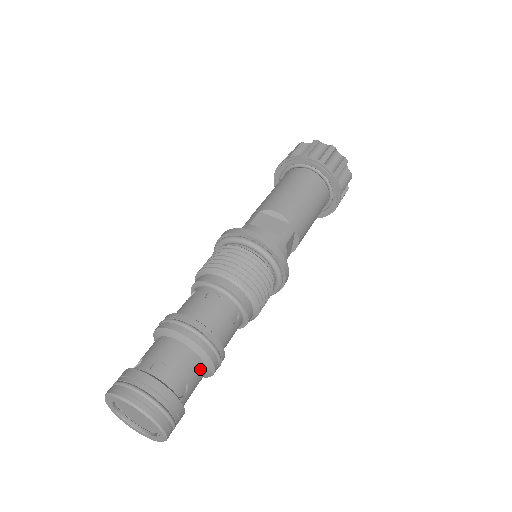
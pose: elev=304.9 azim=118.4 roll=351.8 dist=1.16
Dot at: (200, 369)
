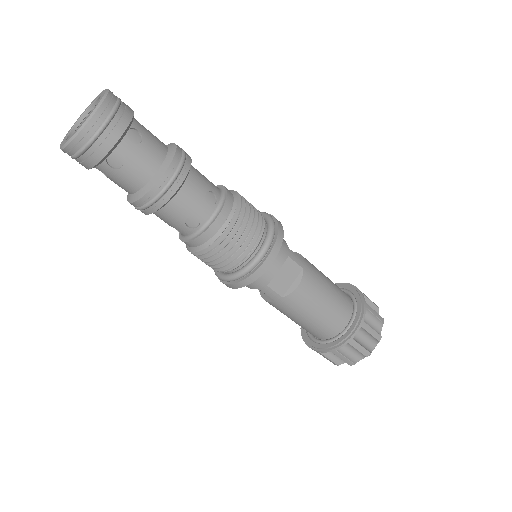
Dot at: (157, 159)
